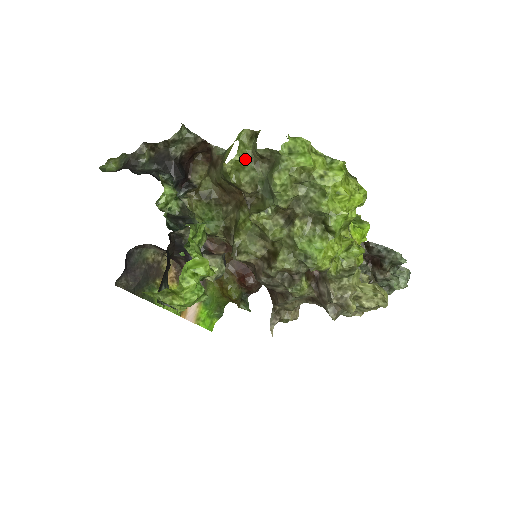
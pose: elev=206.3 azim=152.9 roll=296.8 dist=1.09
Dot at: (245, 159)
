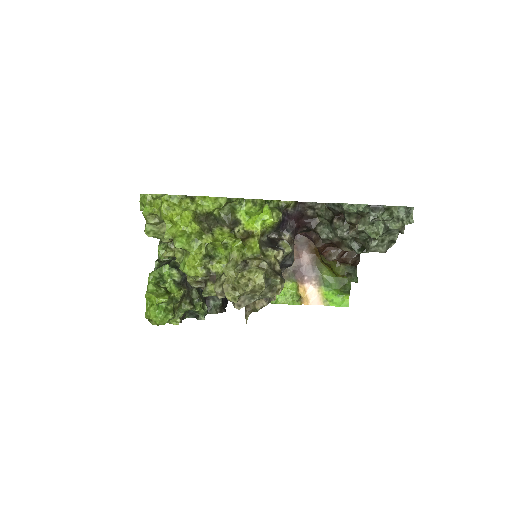
Dot at: occluded
